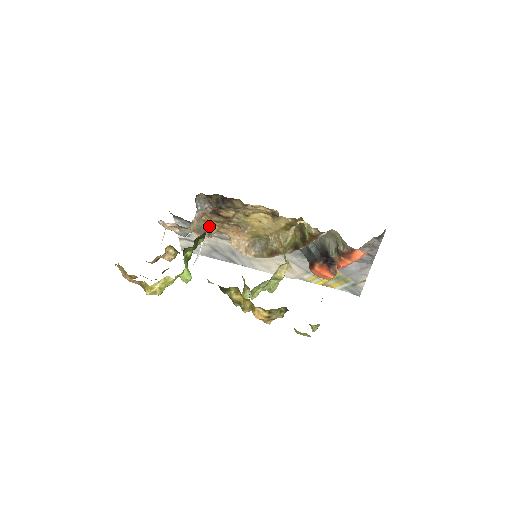
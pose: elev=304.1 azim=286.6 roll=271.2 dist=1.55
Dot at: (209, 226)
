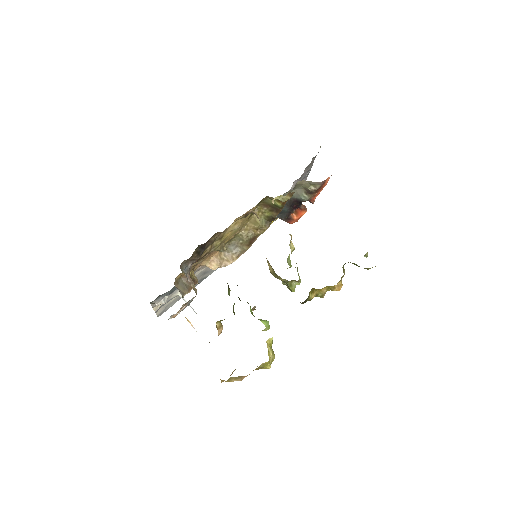
Dot at: occluded
